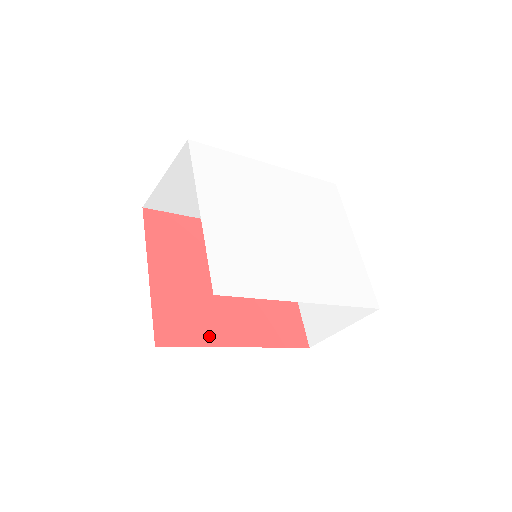
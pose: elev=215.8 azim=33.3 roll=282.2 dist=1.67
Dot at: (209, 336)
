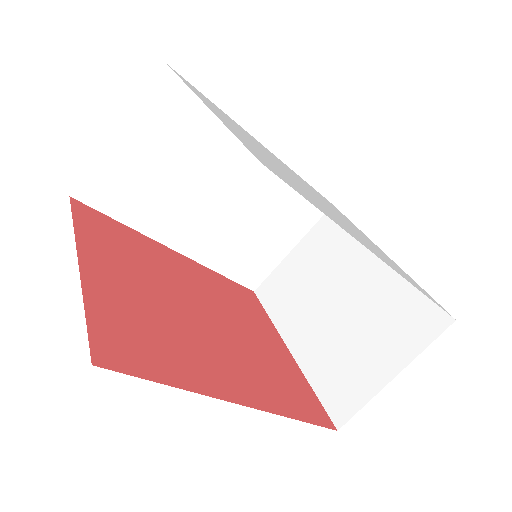
Dot at: (189, 376)
